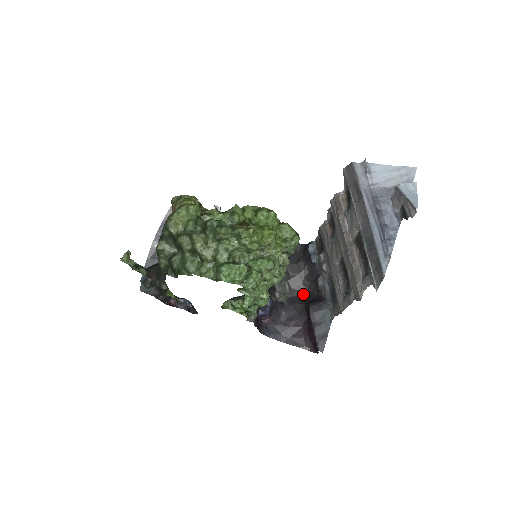
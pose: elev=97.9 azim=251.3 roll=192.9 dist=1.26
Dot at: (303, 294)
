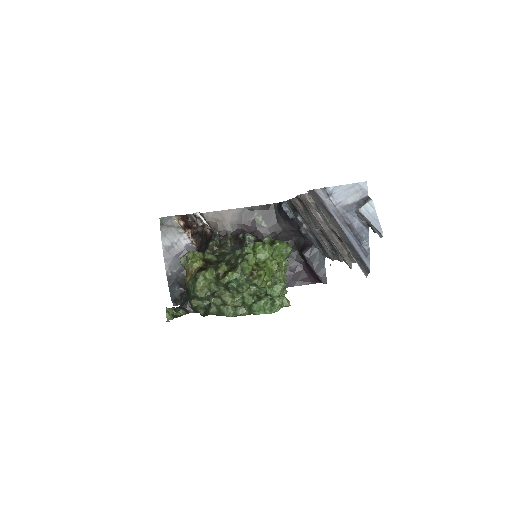
Dot at: (292, 242)
